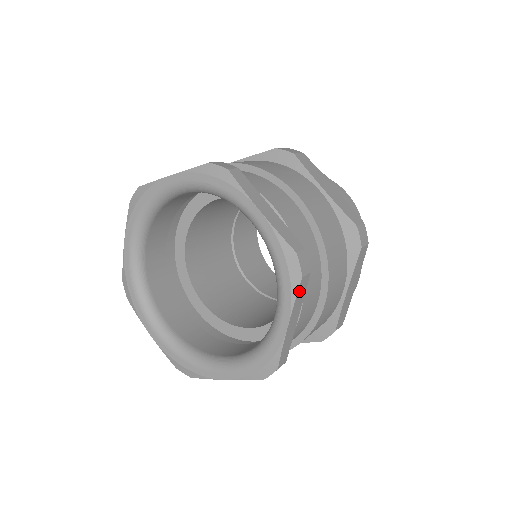
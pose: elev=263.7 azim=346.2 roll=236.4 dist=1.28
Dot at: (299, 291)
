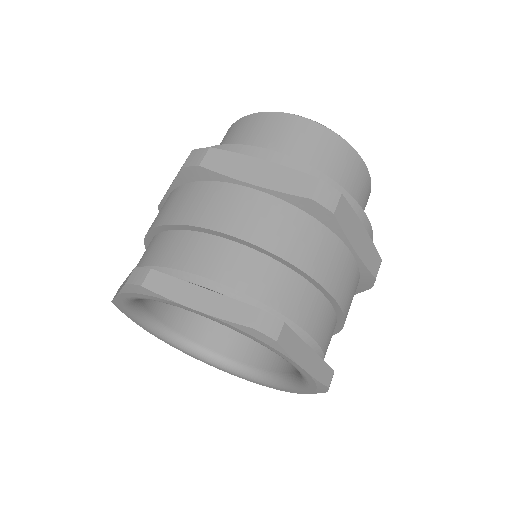
Dot at: occluded
